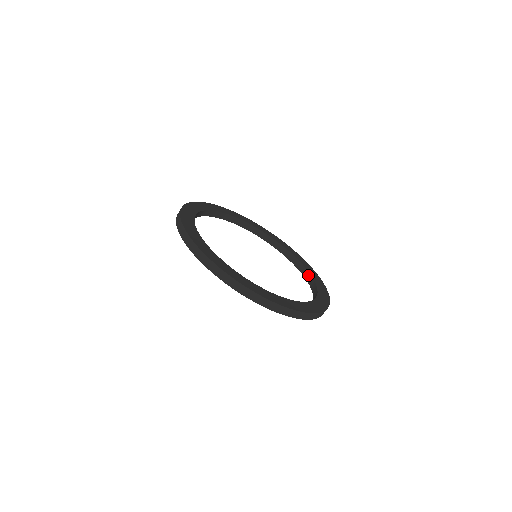
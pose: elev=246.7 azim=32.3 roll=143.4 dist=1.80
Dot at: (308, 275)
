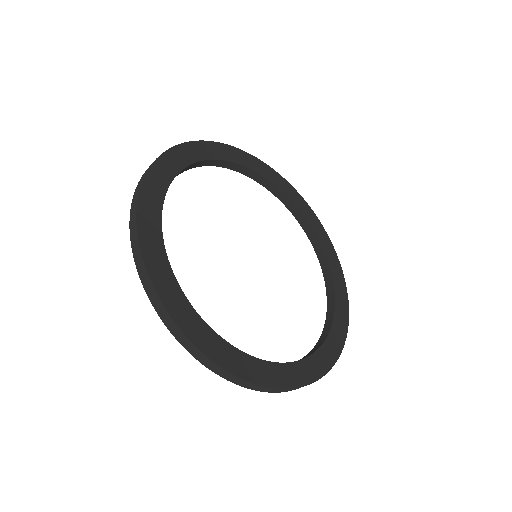
Dot at: (329, 278)
